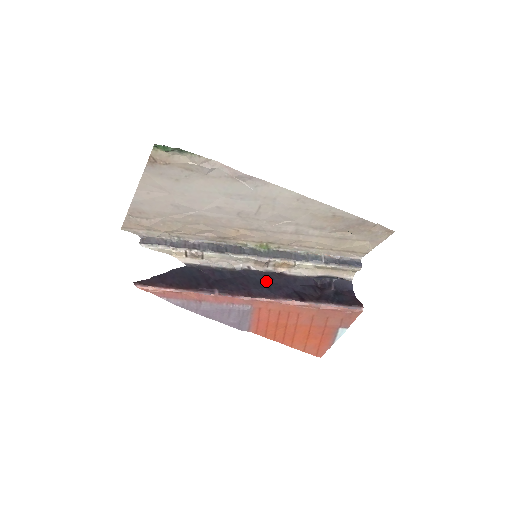
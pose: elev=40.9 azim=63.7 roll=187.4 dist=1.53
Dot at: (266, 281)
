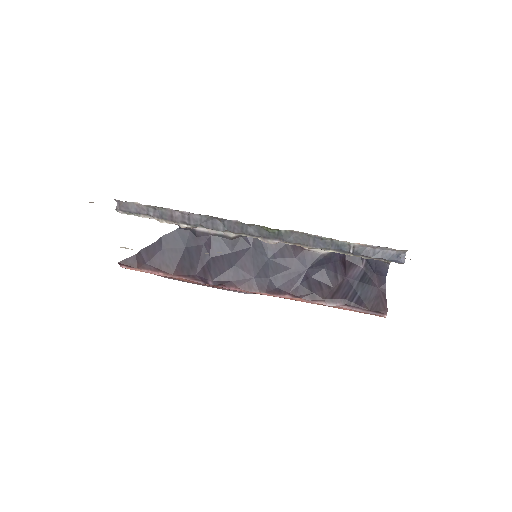
Dot at: (274, 262)
